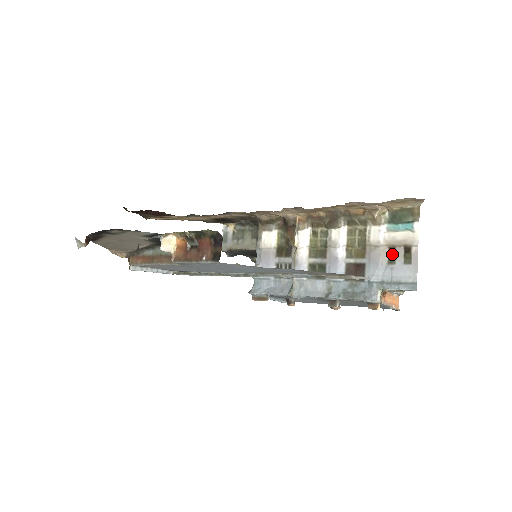
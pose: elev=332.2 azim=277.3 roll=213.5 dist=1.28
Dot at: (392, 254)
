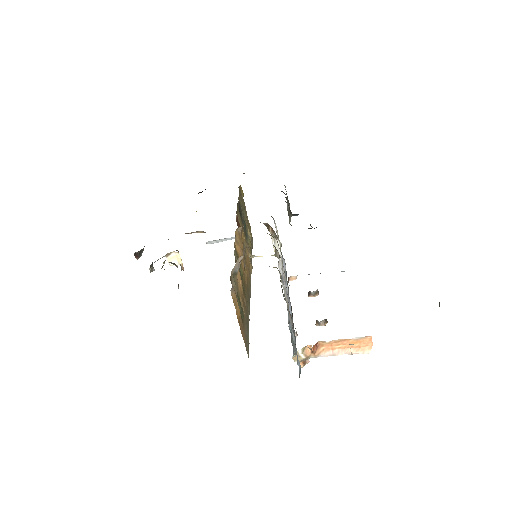
Dot at: (291, 320)
